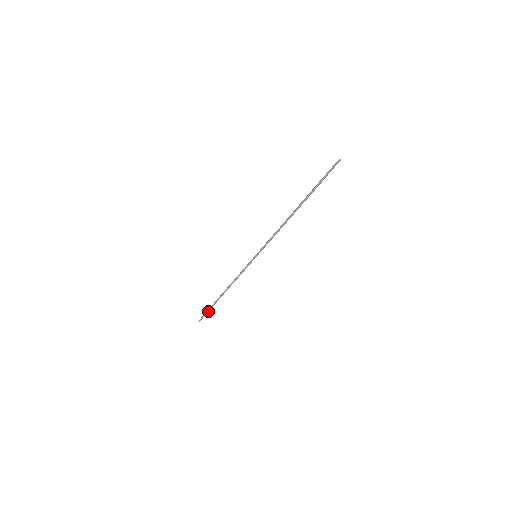
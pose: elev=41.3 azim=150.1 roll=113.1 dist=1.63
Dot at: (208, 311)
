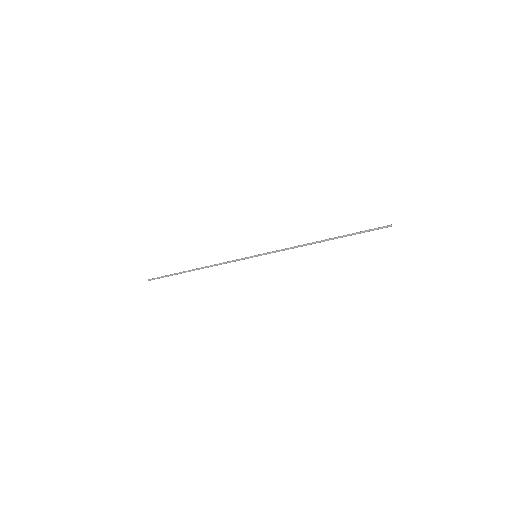
Dot at: occluded
